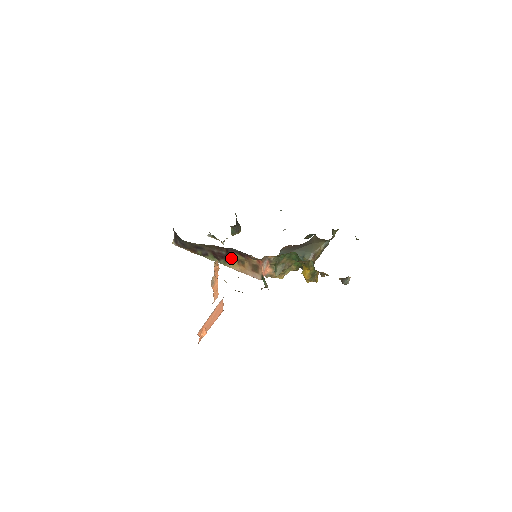
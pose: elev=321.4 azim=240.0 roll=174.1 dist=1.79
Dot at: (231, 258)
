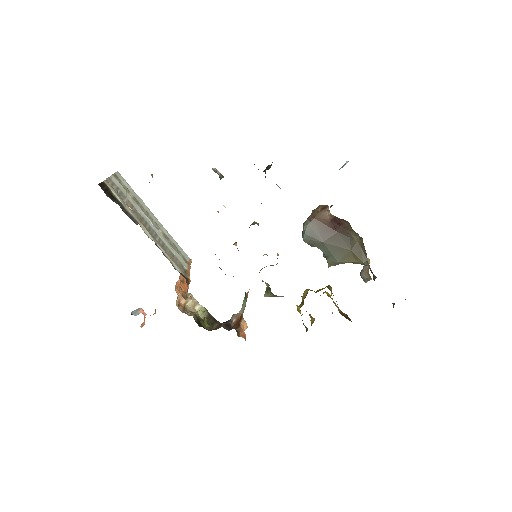
Dot at: occluded
